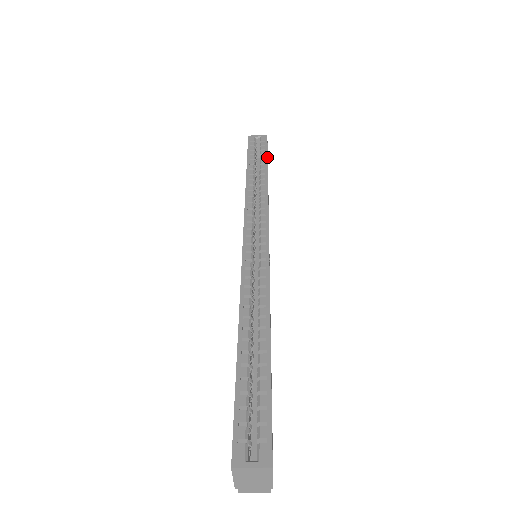
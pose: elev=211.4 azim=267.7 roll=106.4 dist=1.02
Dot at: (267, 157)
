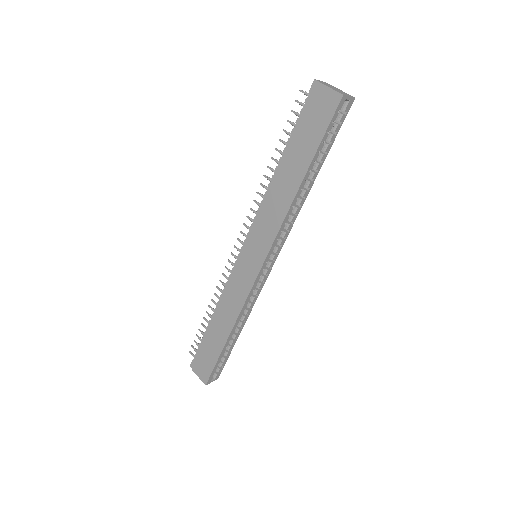
Dot at: occluded
